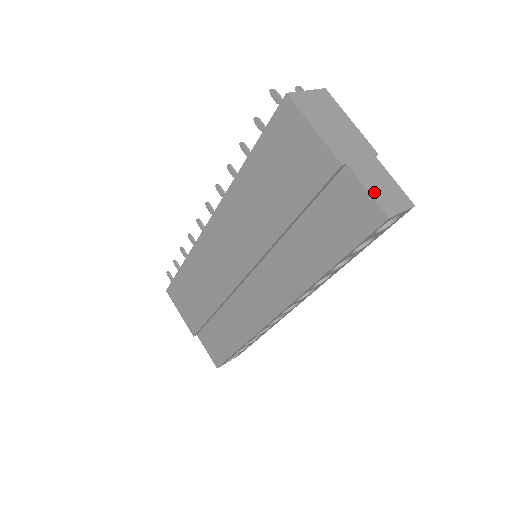
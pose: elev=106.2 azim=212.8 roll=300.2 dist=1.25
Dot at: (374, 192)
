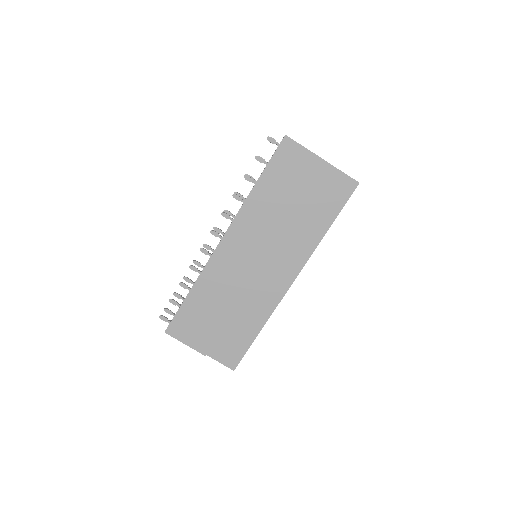
Dot at: (346, 174)
